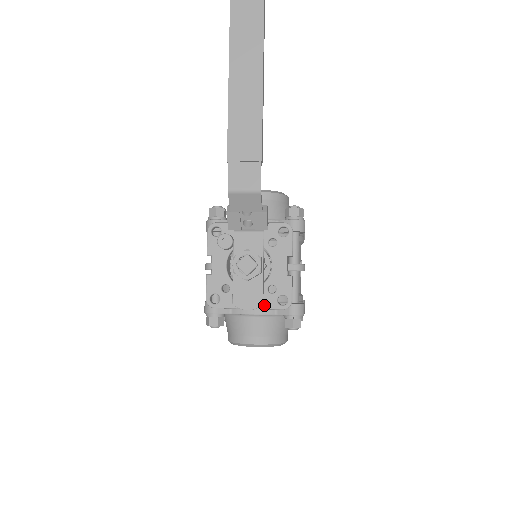
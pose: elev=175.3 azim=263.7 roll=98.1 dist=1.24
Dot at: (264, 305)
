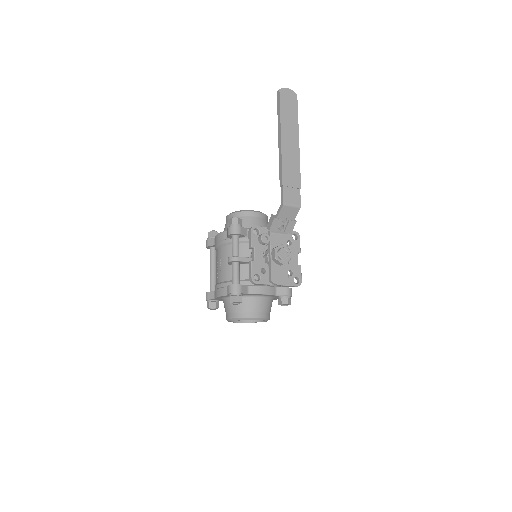
Dot at: (287, 283)
